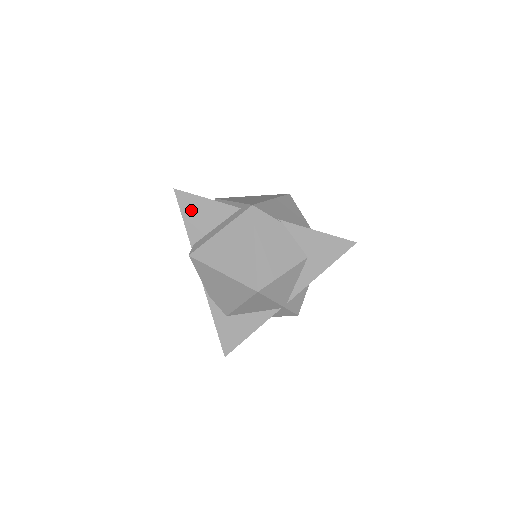
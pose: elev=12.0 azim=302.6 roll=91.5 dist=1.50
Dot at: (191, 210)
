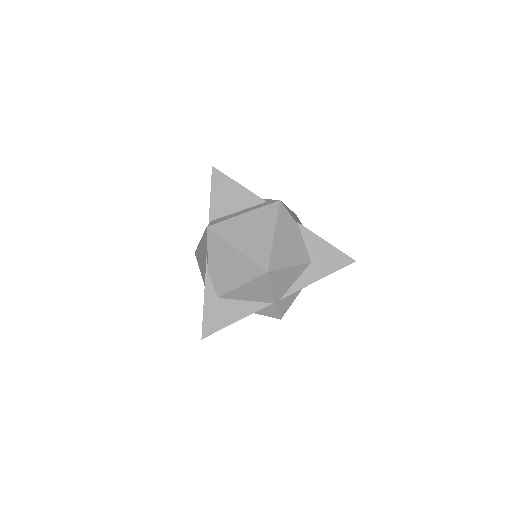
Dot at: (221, 189)
